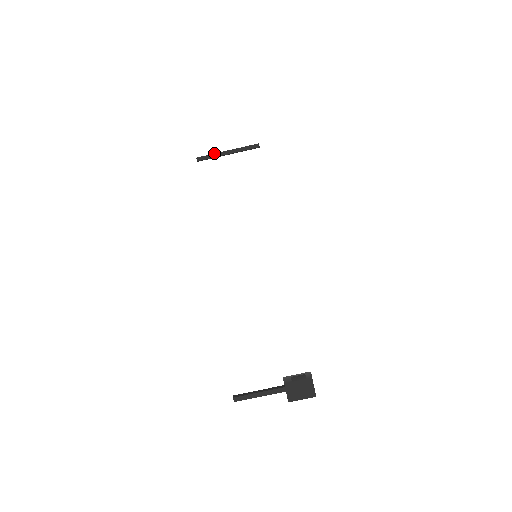
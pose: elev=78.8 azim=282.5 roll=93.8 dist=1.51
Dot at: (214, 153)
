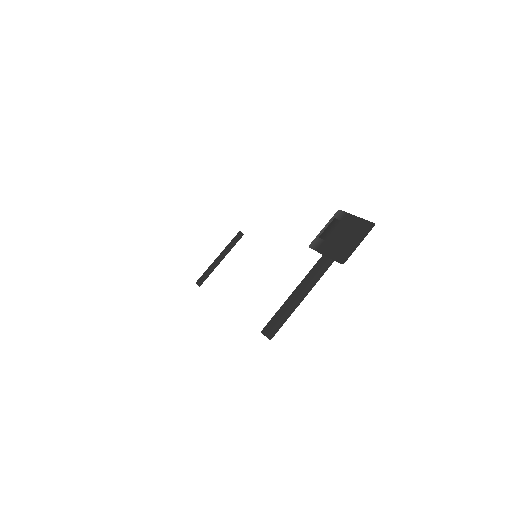
Dot at: (208, 268)
